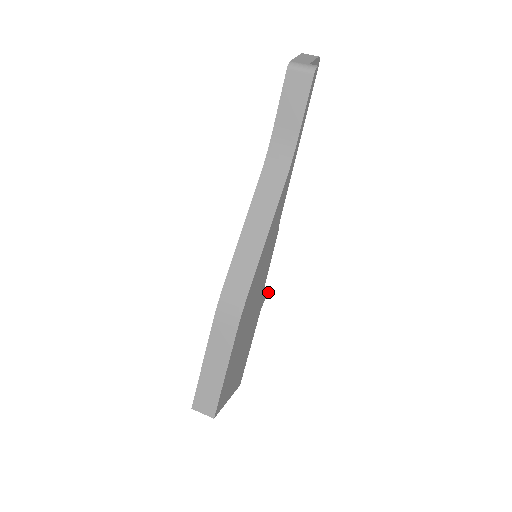
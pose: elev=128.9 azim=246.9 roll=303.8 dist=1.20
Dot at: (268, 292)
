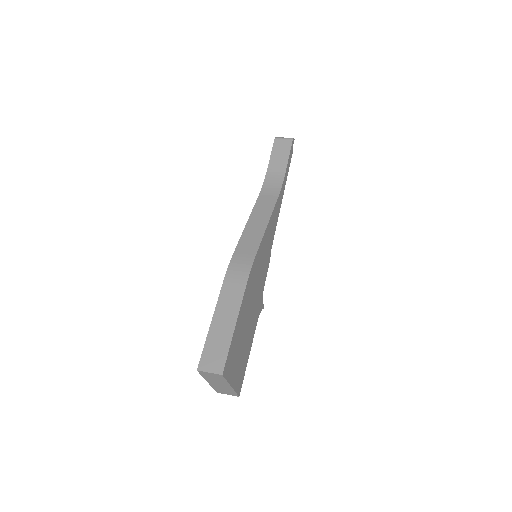
Dot at: occluded
